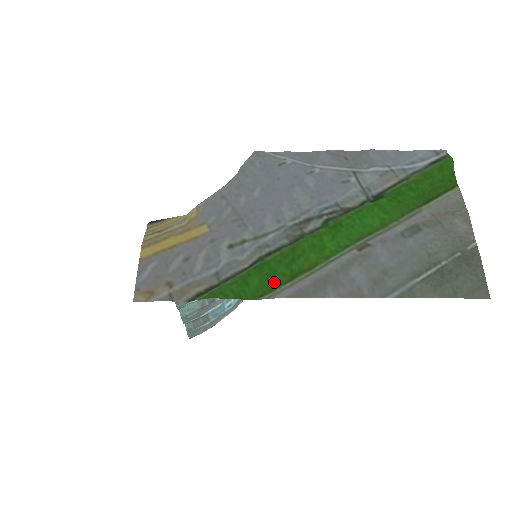
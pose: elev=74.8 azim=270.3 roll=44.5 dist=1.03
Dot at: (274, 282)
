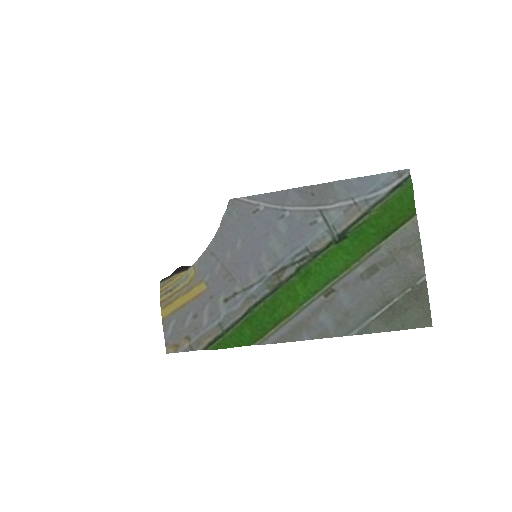
Dot at: (262, 330)
